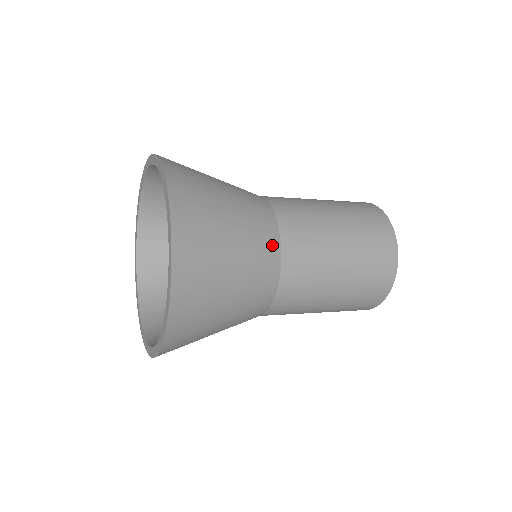
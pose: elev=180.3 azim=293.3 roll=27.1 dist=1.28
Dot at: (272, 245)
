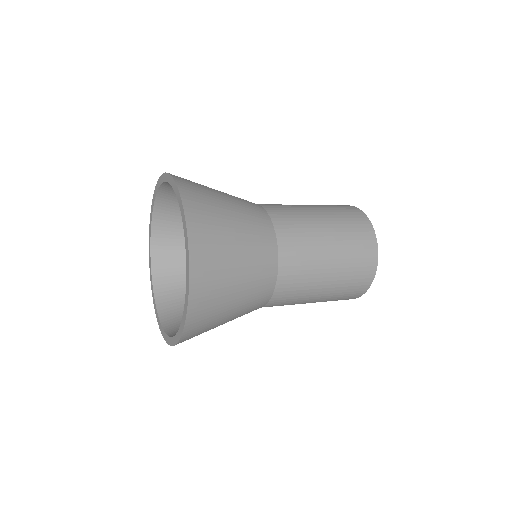
Dot at: (260, 212)
